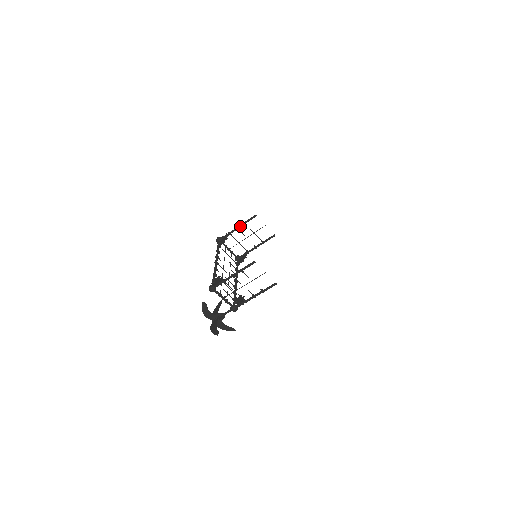
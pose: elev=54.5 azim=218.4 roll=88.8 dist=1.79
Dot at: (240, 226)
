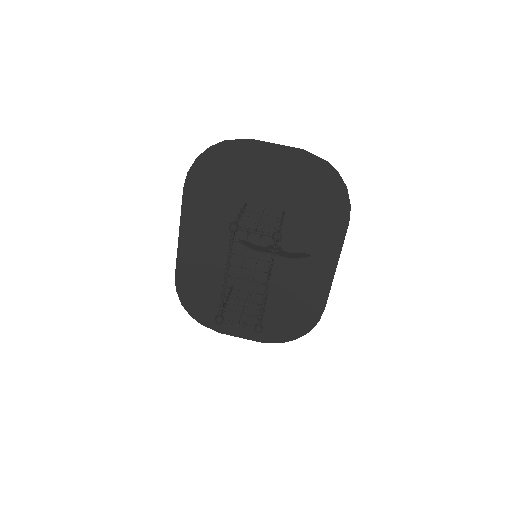
Dot at: (226, 299)
